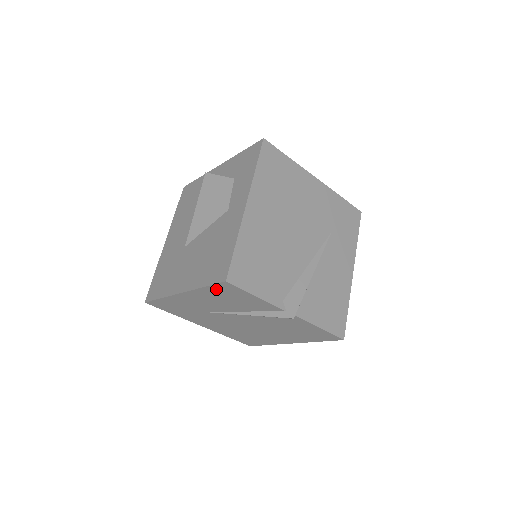
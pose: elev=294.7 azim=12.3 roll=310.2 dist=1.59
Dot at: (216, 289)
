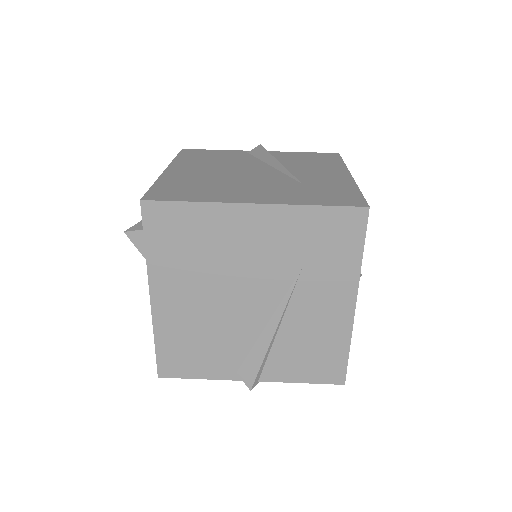
Dot at: occluded
